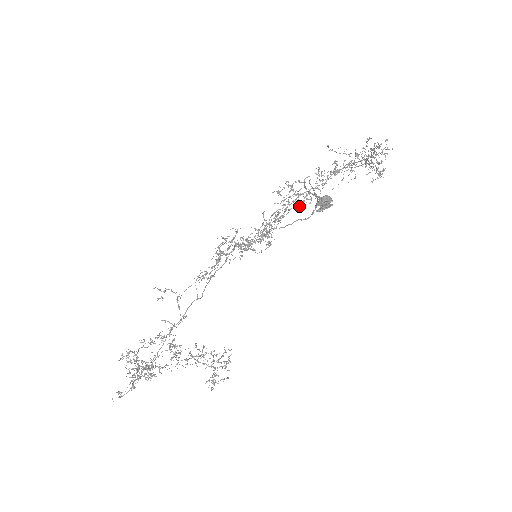
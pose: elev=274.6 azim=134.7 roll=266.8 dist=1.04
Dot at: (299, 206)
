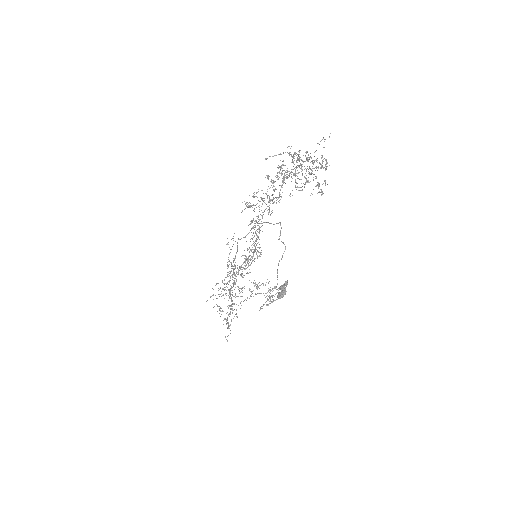
Dot at: occluded
